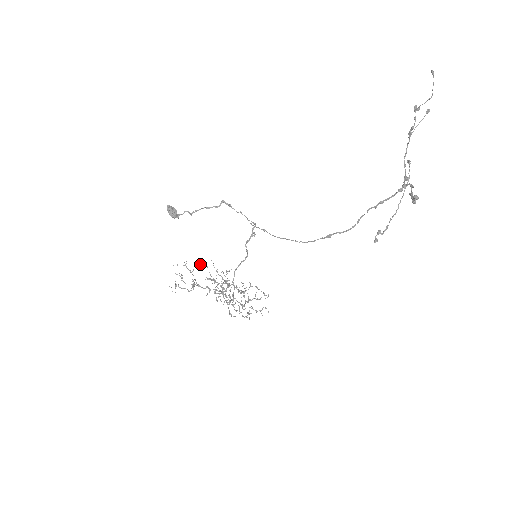
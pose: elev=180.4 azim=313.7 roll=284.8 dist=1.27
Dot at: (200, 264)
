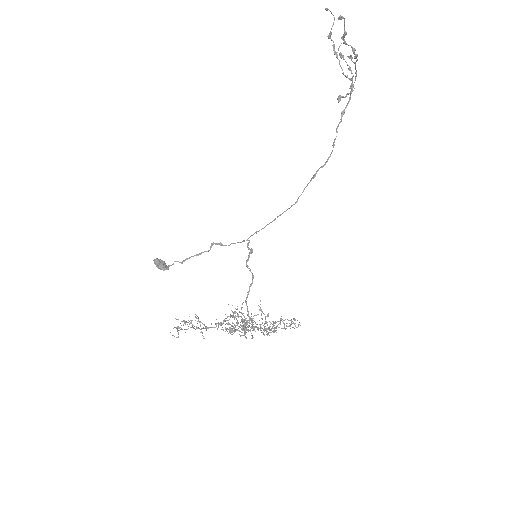
Dot at: occluded
